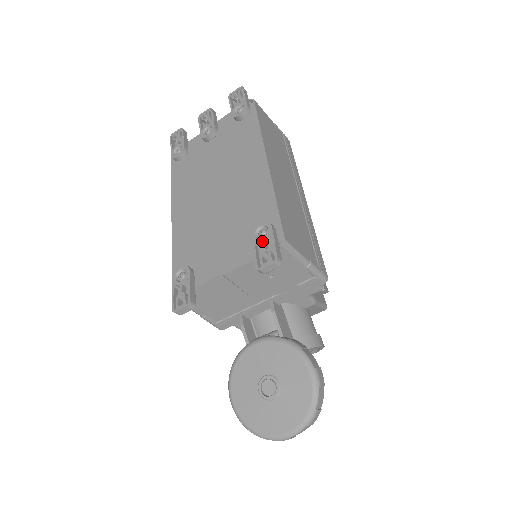
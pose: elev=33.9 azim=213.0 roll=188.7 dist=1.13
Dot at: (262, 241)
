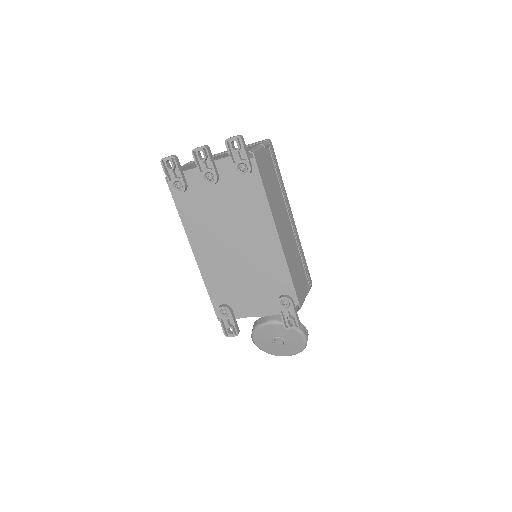
Dot at: (286, 311)
